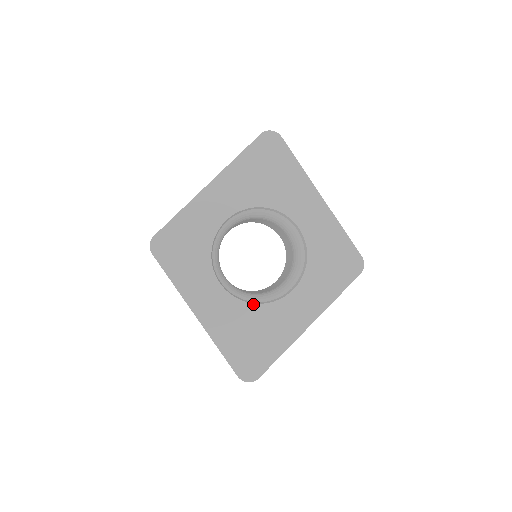
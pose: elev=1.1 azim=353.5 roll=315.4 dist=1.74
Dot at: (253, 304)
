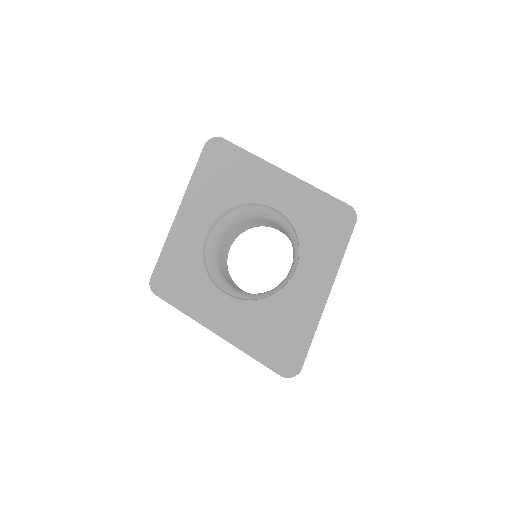
Dot at: (264, 299)
